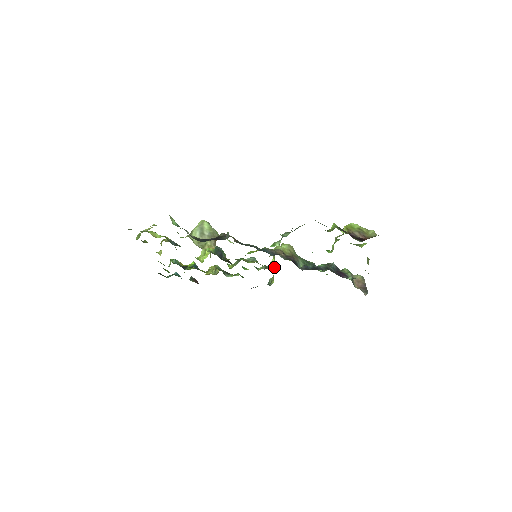
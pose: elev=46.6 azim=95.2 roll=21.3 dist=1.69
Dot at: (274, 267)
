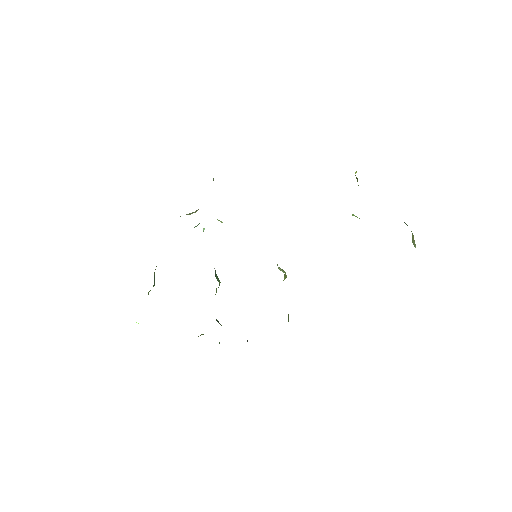
Dot at: occluded
